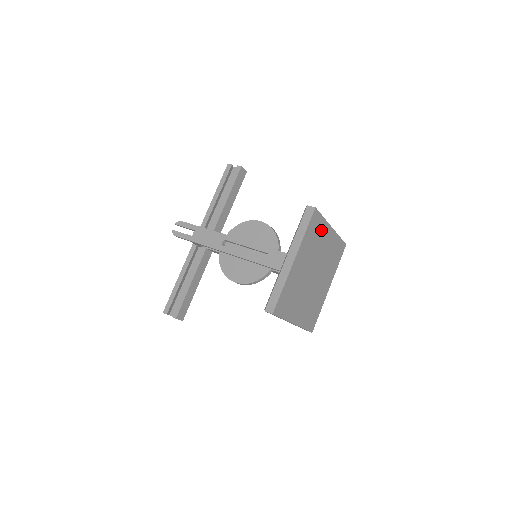
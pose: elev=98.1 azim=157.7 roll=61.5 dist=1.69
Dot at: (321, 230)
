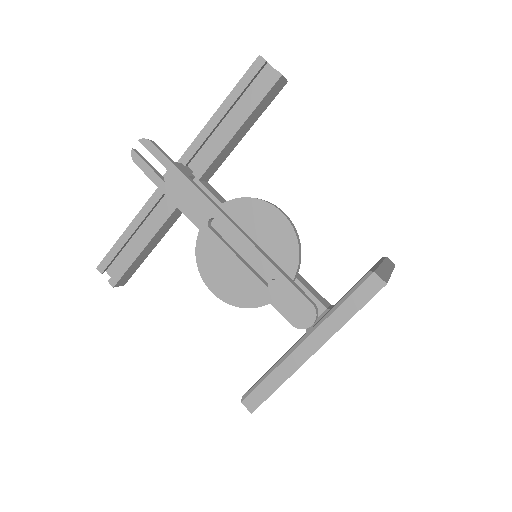
Dot at: occluded
